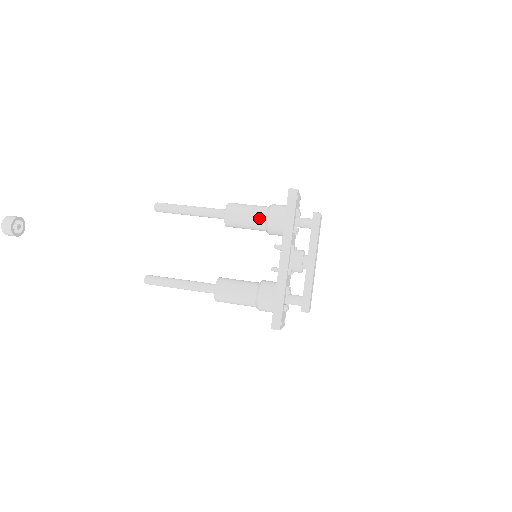
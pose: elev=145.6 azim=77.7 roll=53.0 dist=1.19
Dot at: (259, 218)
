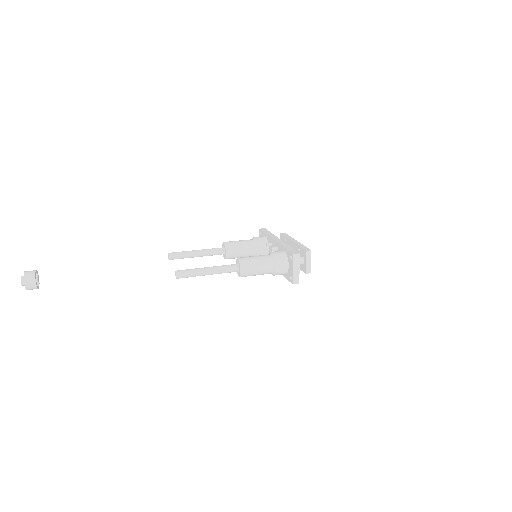
Dot at: (248, 240)
